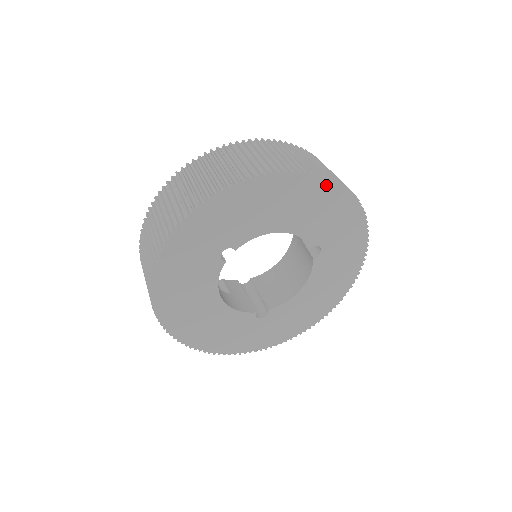
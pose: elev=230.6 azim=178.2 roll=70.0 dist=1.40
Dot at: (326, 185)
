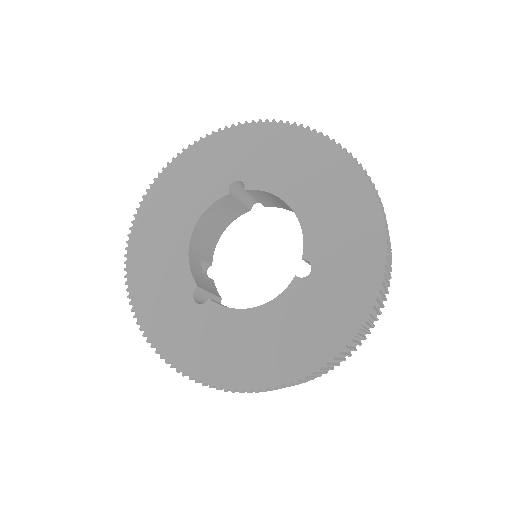
Dot at: (366, 194)
